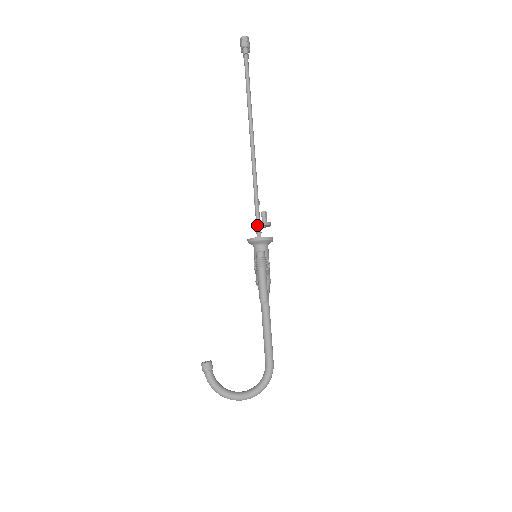
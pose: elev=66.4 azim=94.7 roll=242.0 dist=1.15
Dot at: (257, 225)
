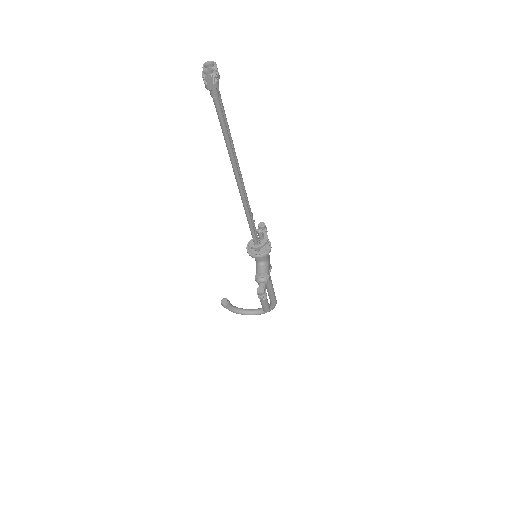
Dot at: (255, 247)
